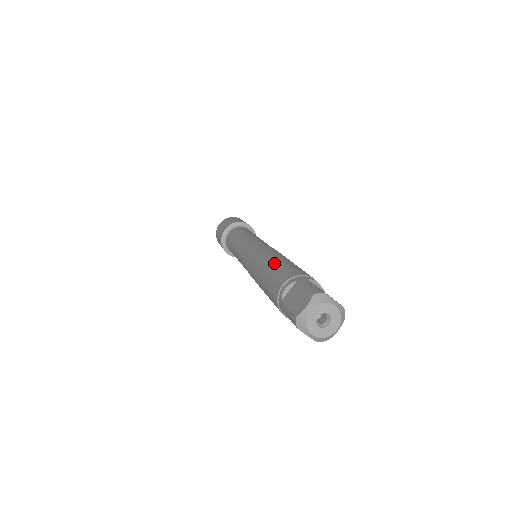
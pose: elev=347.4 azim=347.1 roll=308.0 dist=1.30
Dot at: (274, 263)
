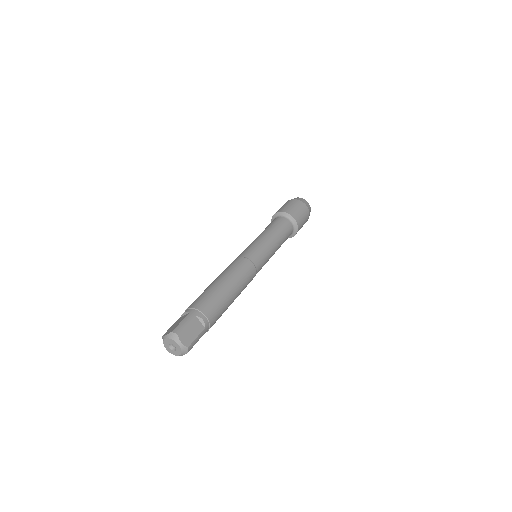
Dot at: (214, 285)
